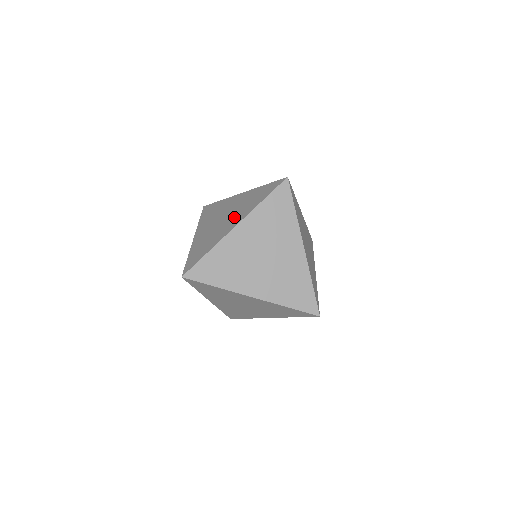
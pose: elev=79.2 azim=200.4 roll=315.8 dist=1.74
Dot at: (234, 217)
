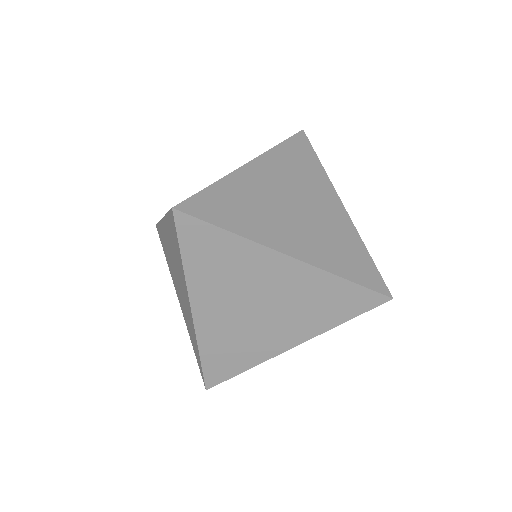
Dot at: (181, 285)
